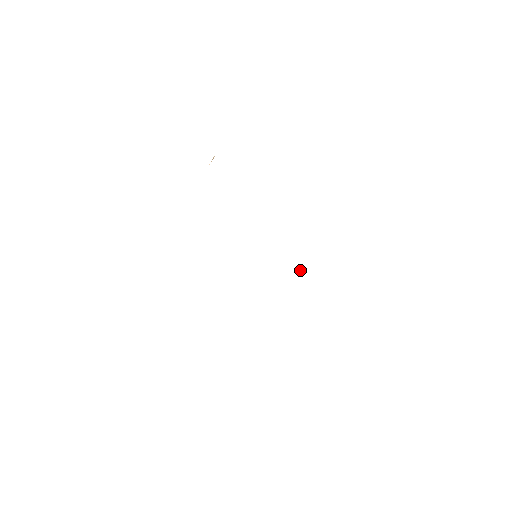
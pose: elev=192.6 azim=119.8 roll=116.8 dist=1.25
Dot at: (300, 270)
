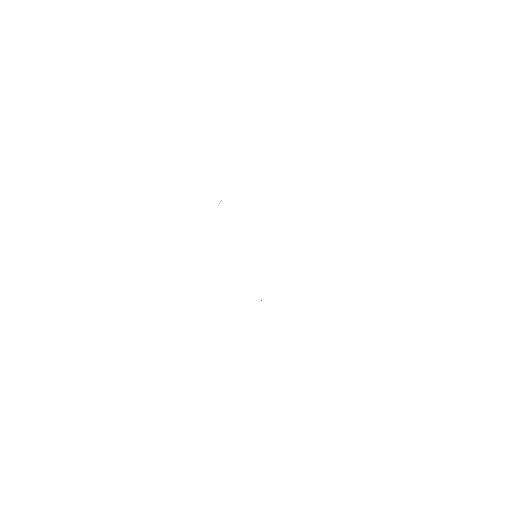
Dot at: occluded
